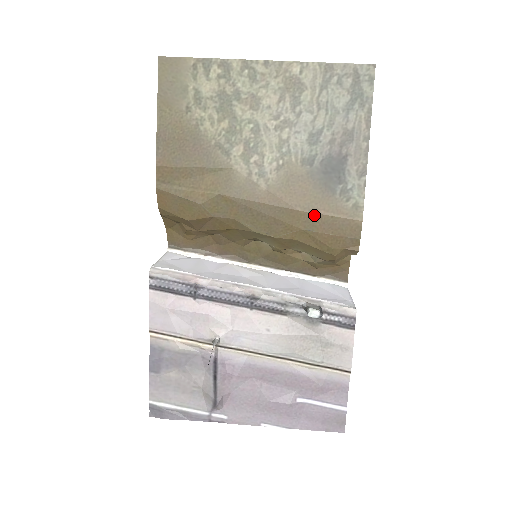
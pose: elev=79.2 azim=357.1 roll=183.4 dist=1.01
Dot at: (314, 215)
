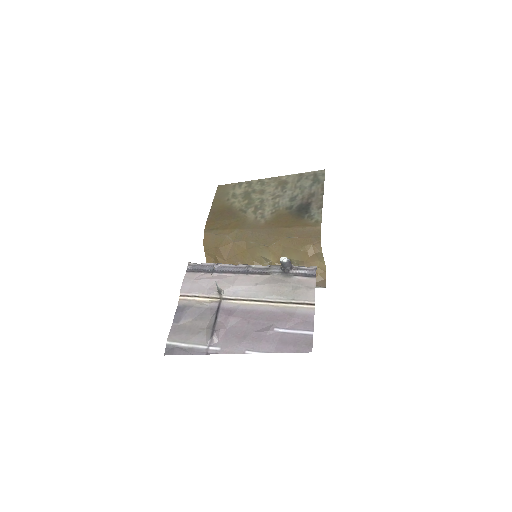
Dot at: (292, 229)
